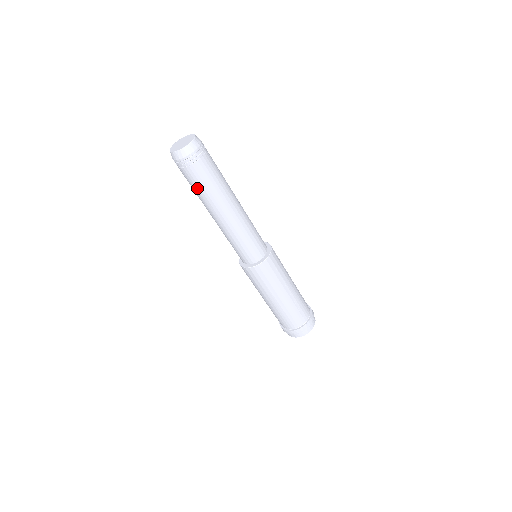
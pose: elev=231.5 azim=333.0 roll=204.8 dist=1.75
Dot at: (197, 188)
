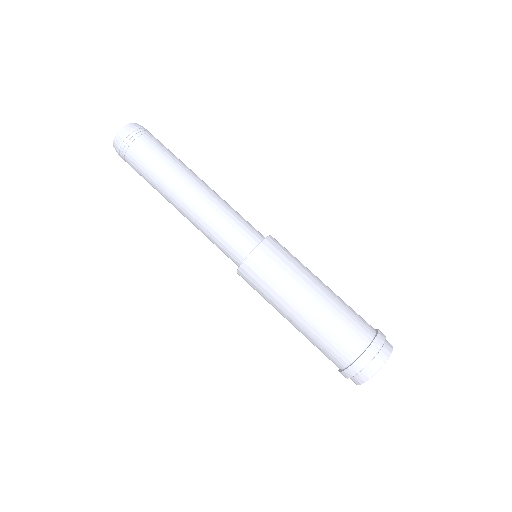
Dot at: (163, 154)
